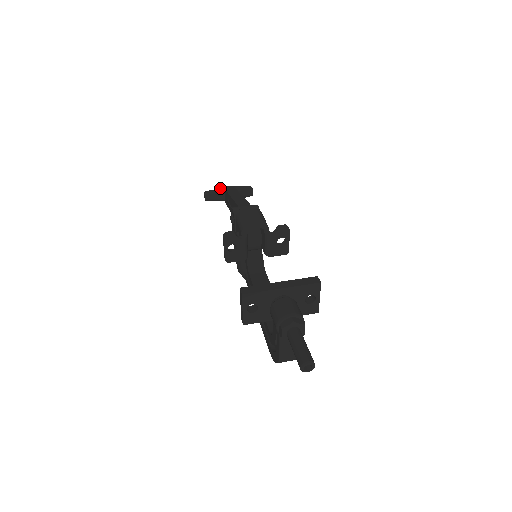
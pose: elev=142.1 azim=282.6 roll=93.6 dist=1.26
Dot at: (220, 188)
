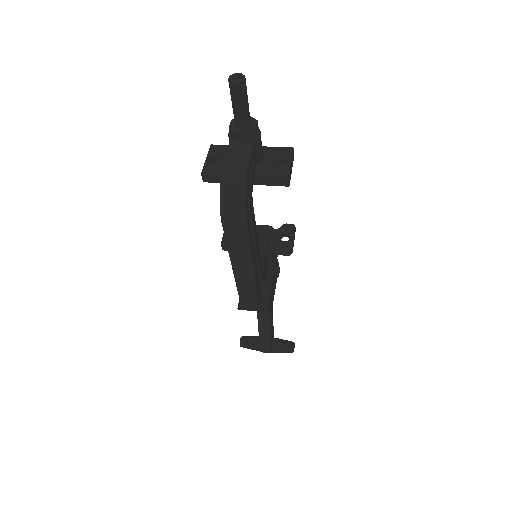
Dot at: occluded
